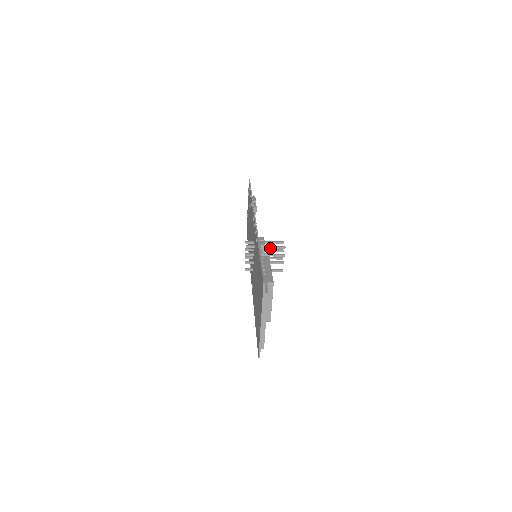
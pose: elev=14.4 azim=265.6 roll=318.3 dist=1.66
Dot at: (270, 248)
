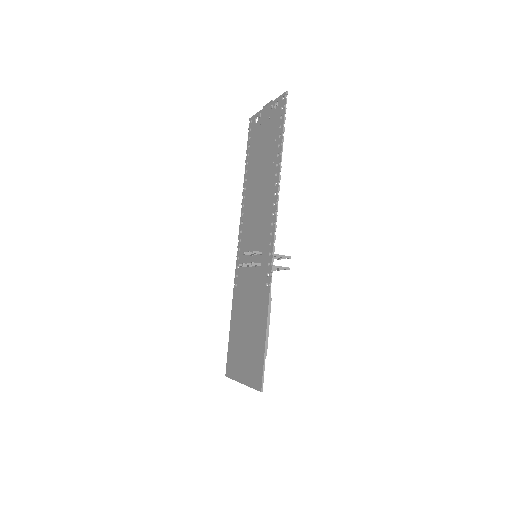
Dot at: occluded
